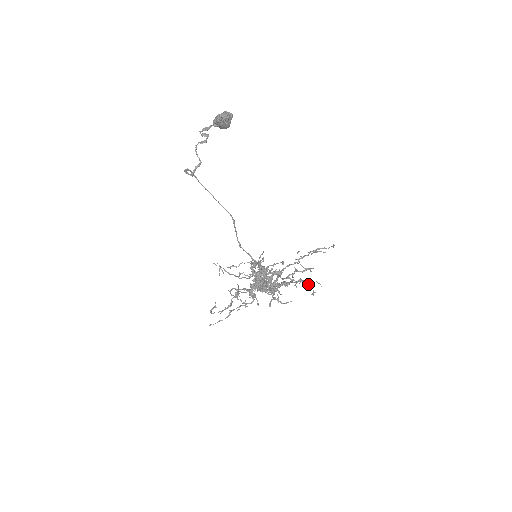
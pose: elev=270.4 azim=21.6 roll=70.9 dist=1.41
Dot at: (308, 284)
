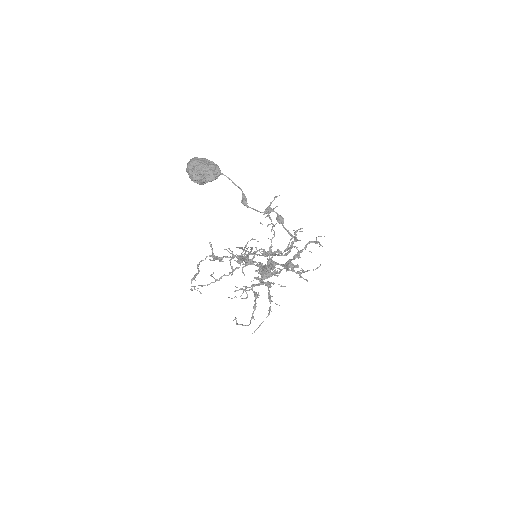
Dot at: (317, 243)
